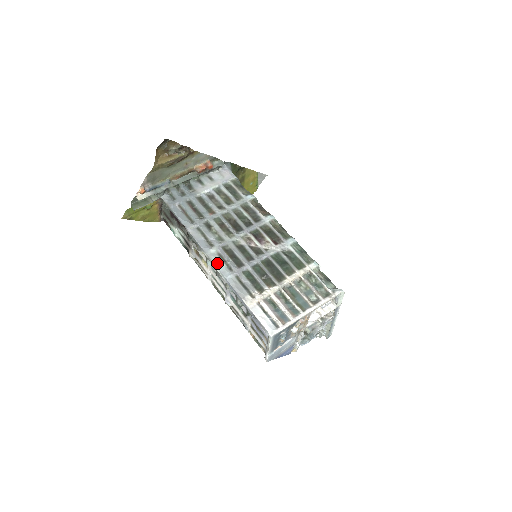
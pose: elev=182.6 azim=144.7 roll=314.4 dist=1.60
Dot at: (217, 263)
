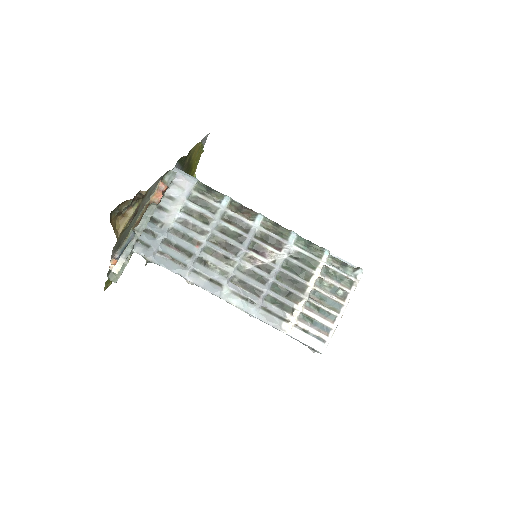
Dot at: (237, 304)
